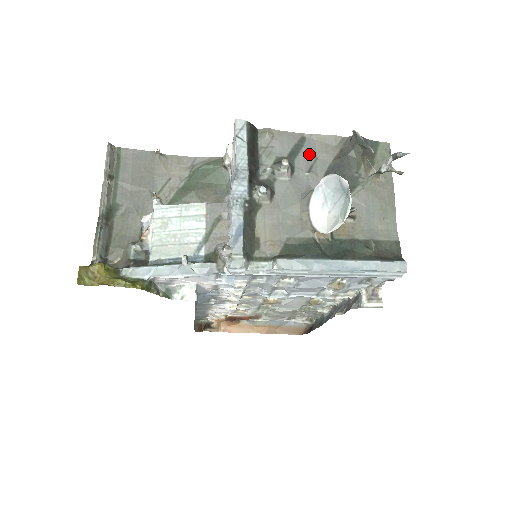
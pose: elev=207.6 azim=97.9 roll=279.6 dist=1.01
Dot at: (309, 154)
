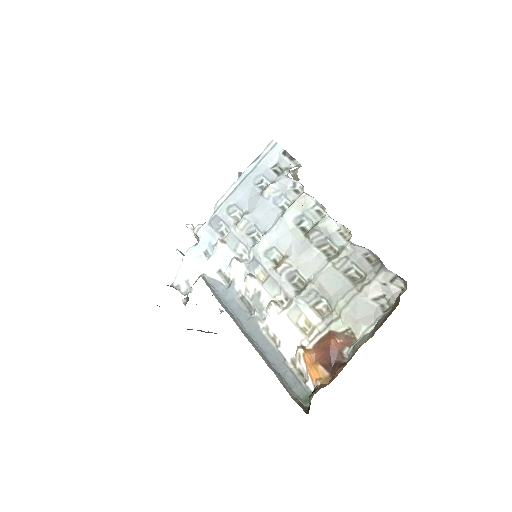
Dot at: occluded
